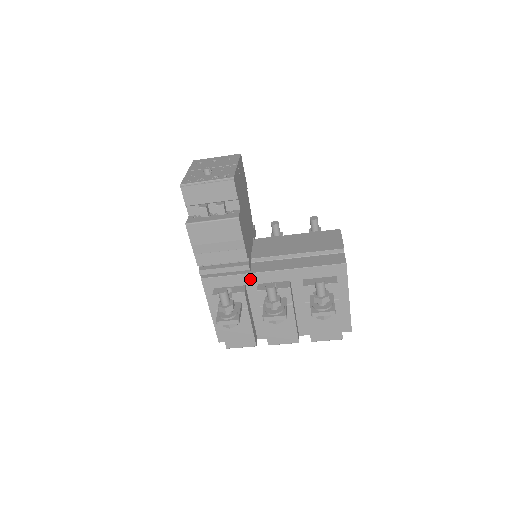
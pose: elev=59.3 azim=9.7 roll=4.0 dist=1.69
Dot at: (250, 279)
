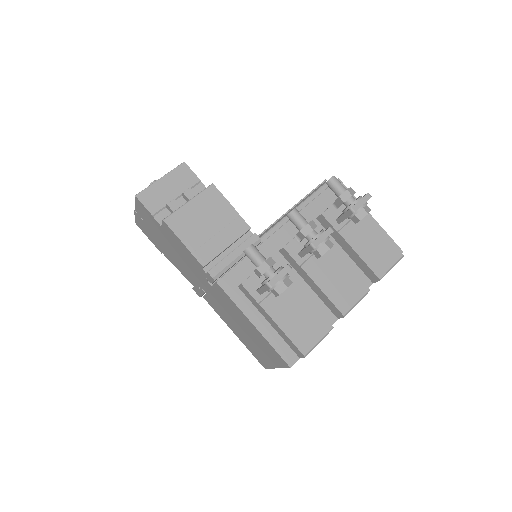
Dot at: (267, 250)
